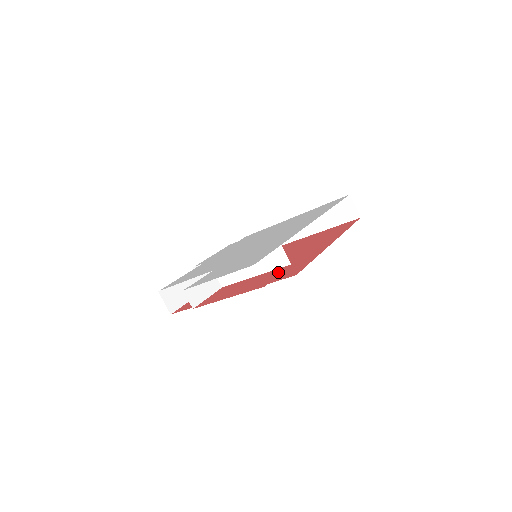
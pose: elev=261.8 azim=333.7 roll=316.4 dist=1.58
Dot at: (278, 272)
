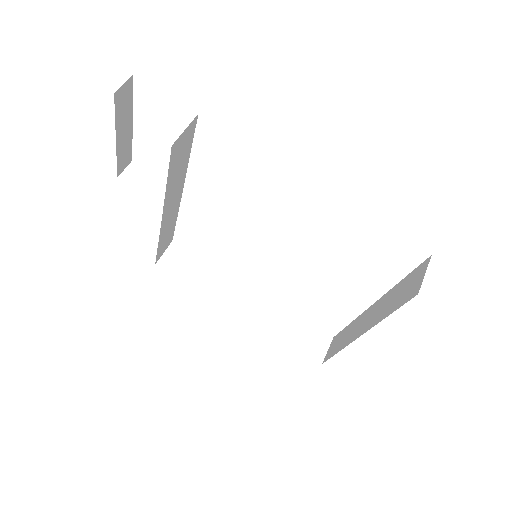
Dot at: occluded
